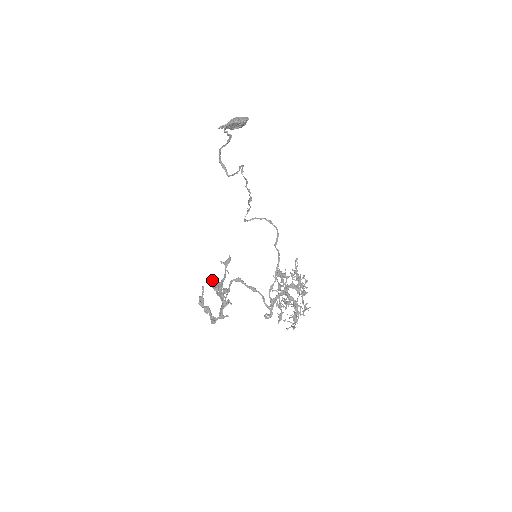
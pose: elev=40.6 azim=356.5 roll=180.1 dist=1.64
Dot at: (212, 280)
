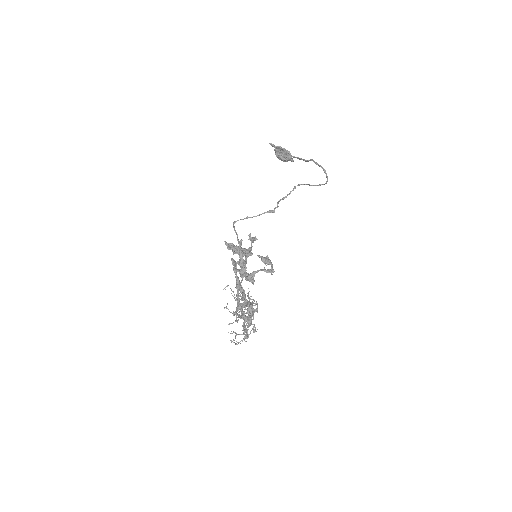
Dot at: occluded
